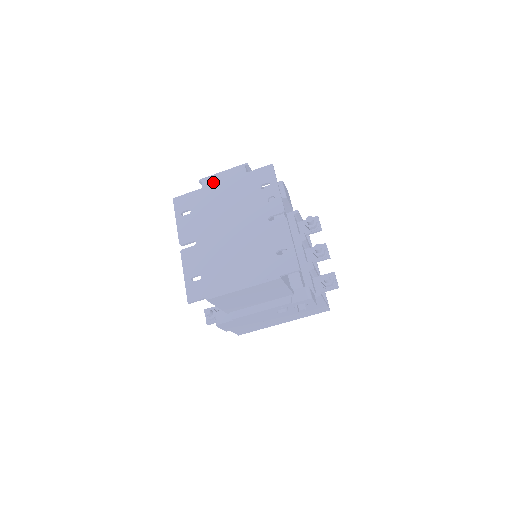
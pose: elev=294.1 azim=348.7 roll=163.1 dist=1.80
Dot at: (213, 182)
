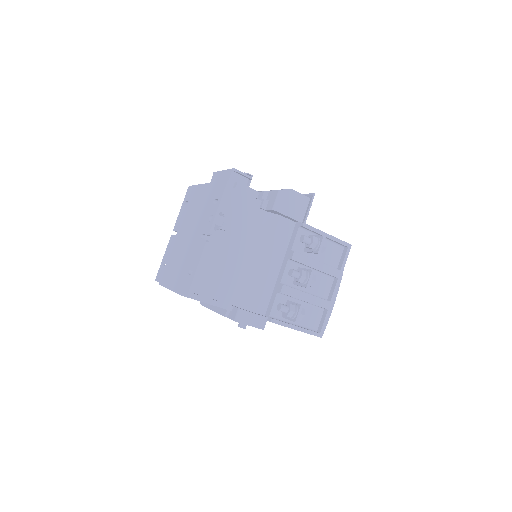
Dot at: (215, 179)
